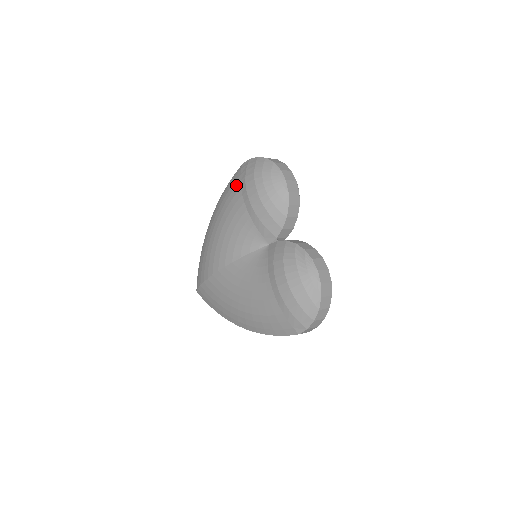
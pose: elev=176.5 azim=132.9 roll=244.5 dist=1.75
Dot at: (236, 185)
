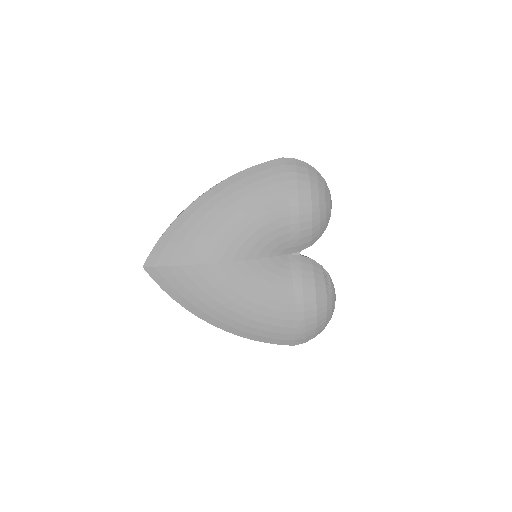
Dot at: (279, 181)
